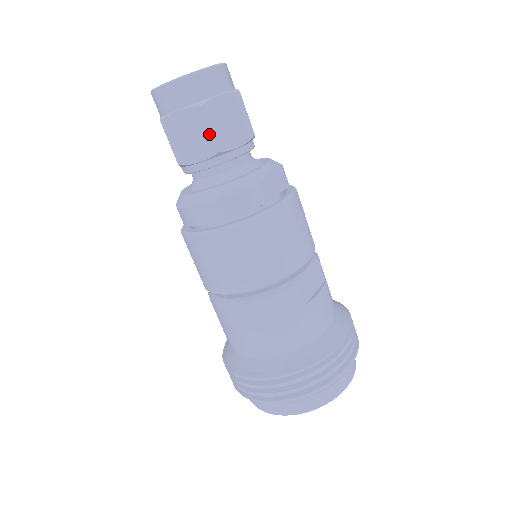
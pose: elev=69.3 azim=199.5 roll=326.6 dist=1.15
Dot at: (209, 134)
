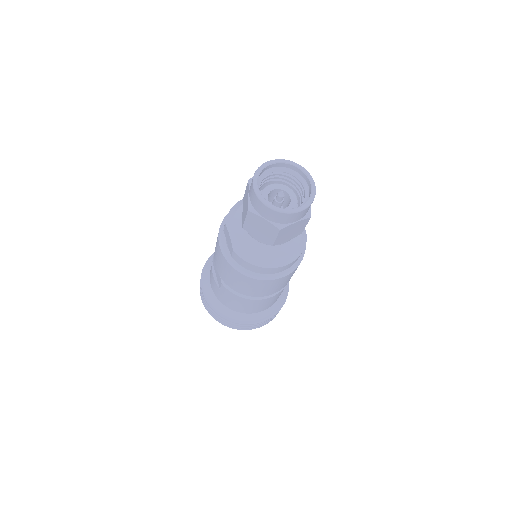
Dot at: (304, 228)
